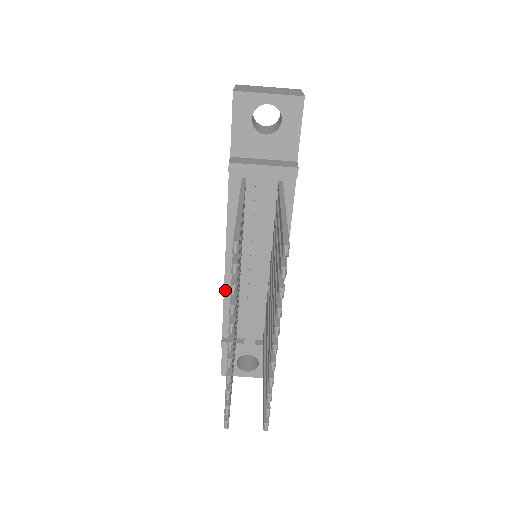
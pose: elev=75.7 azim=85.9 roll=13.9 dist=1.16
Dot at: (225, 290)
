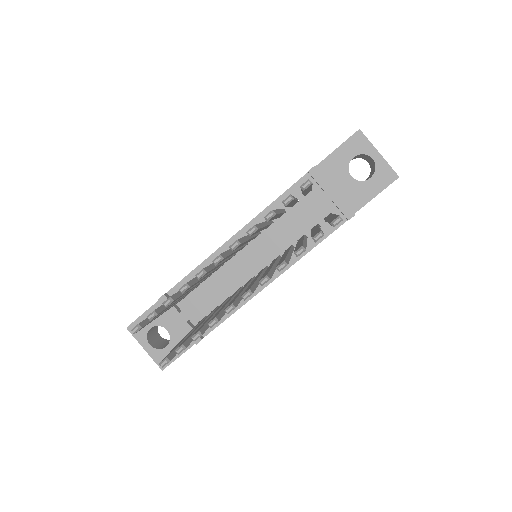
Dot at: (211, 256)
